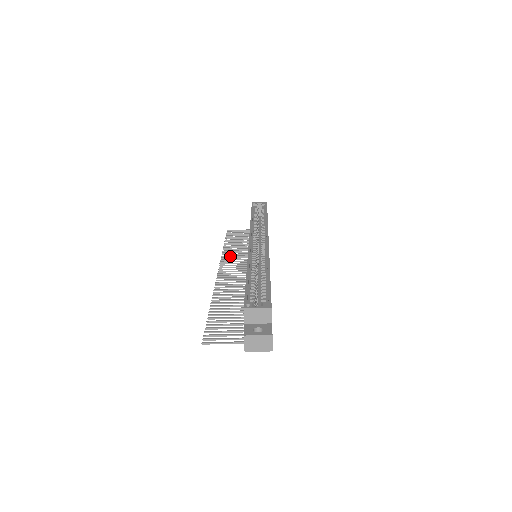
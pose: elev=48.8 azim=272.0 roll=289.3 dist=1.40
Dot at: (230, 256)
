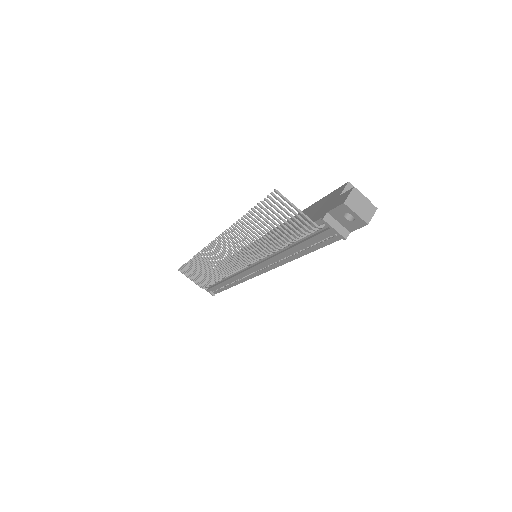
Dot at: (207, 258)
